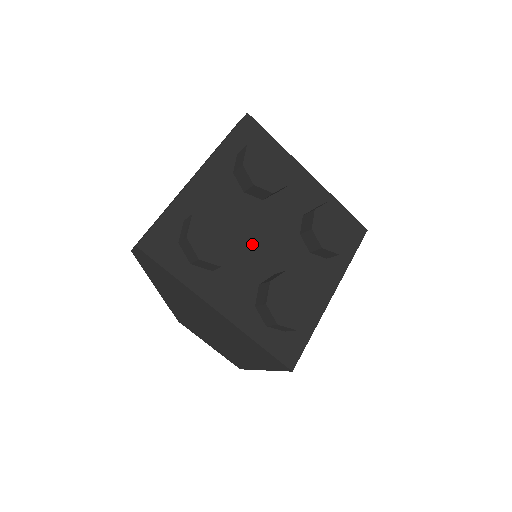
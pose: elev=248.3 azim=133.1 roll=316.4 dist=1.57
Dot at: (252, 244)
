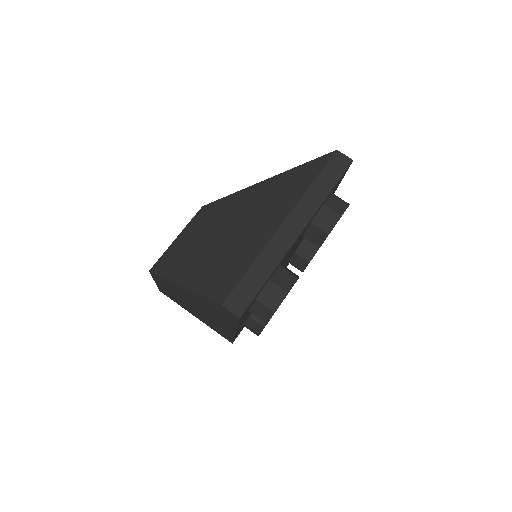
Dot at: occluded
